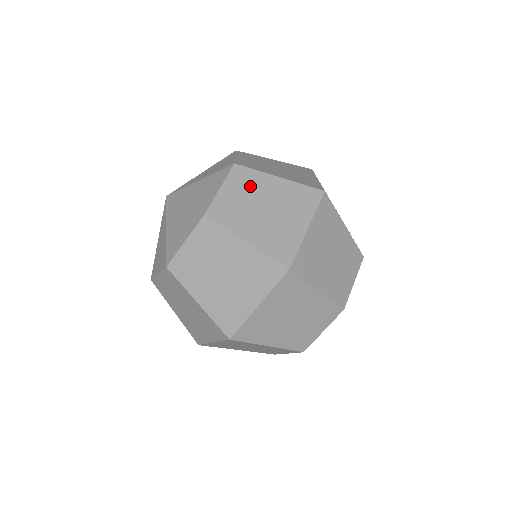
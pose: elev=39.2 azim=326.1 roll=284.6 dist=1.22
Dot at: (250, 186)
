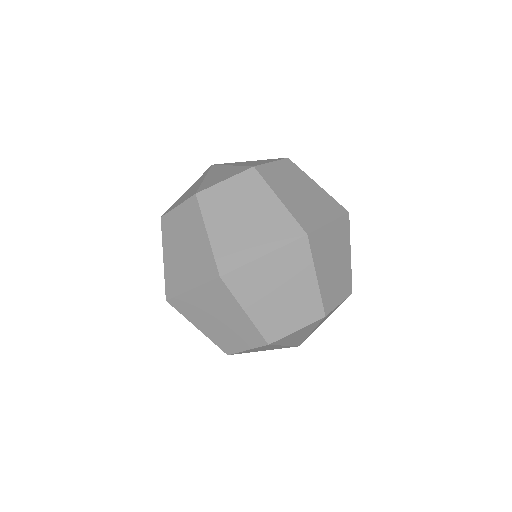
Dot at: (295, 175)
